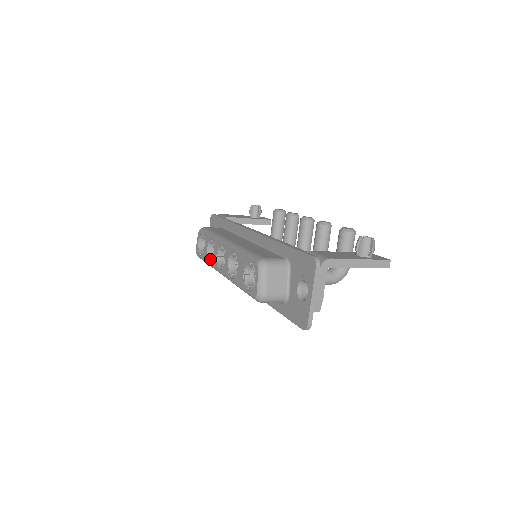
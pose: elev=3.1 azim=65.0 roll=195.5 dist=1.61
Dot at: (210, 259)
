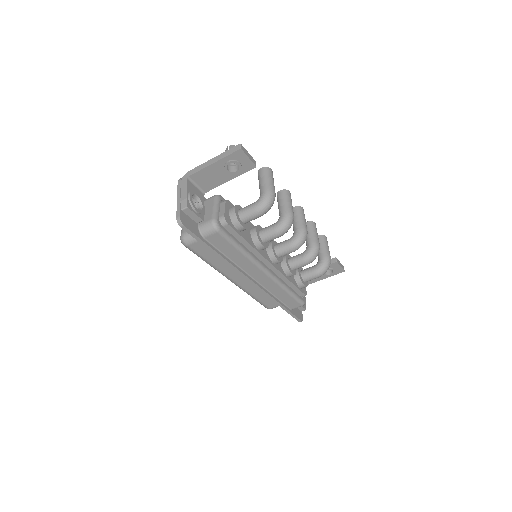
Dot at: occluded
